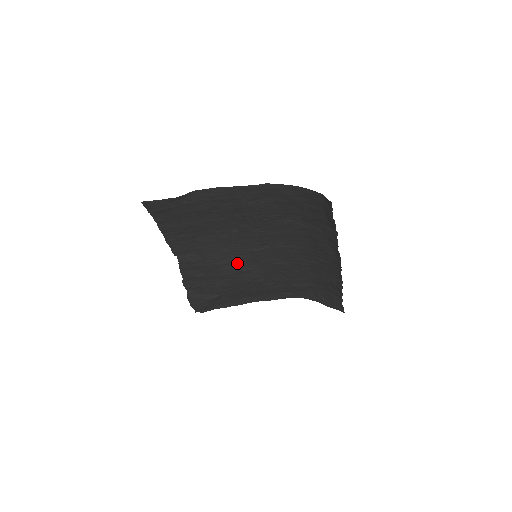
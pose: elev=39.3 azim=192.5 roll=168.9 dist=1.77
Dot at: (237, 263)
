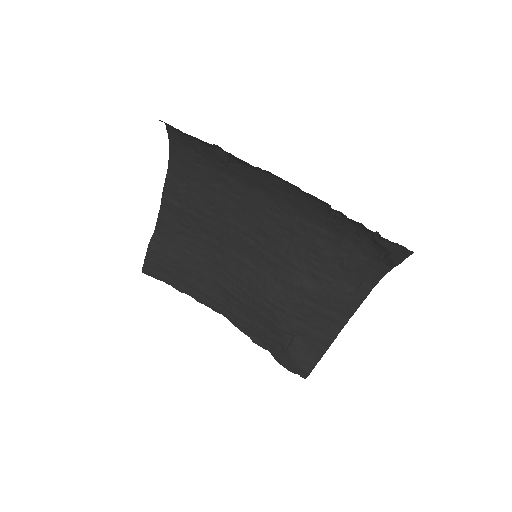
Dot at: (260, 281)
